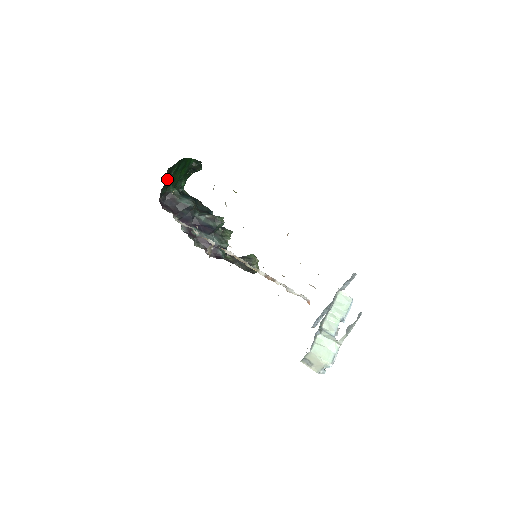
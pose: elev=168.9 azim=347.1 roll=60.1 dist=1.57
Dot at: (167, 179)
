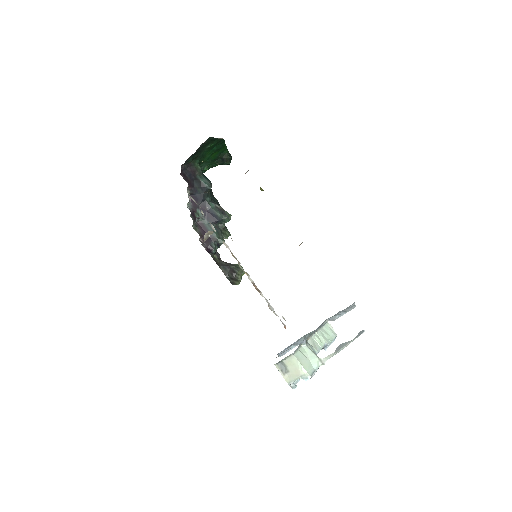
Dot at: (200, 149)
